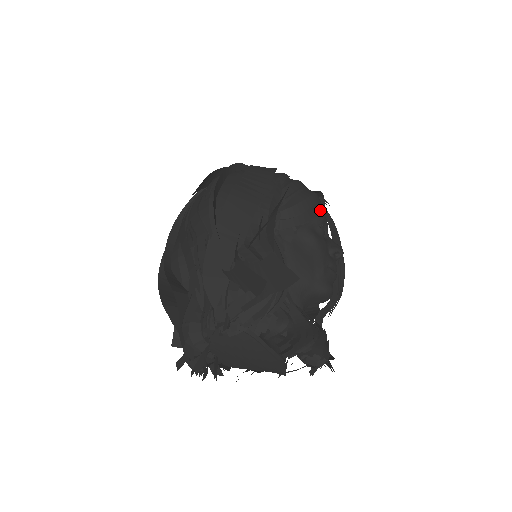
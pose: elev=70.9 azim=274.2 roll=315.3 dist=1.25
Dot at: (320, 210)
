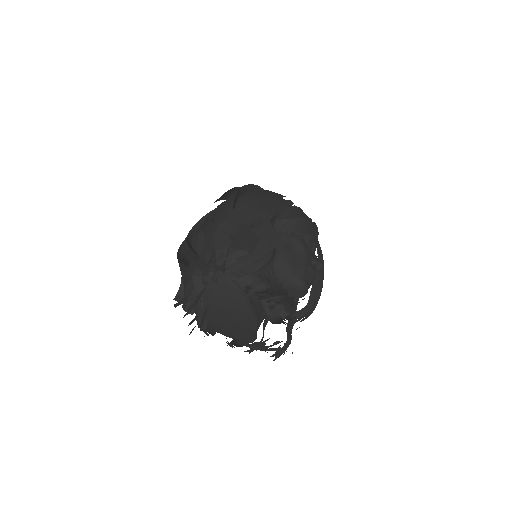
Dot at: occluded
